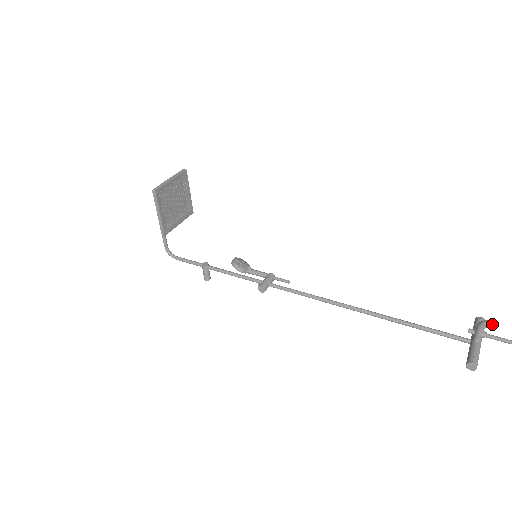
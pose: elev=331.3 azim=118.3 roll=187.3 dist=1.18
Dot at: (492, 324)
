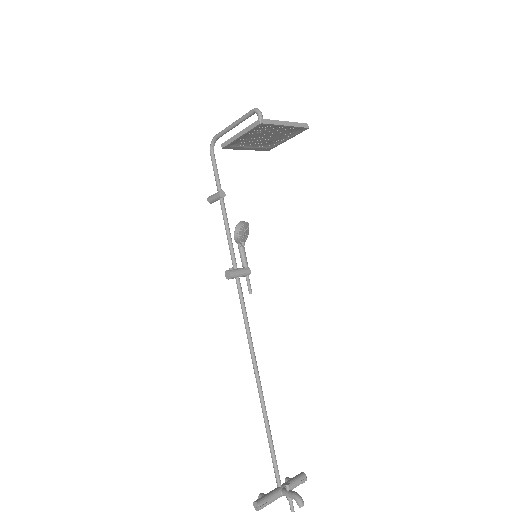
Dot at: occluded
